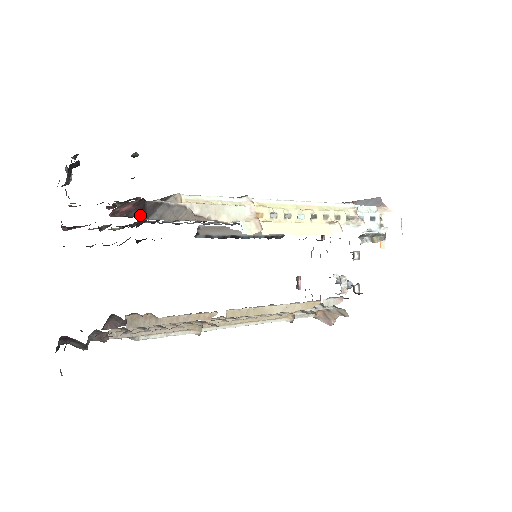
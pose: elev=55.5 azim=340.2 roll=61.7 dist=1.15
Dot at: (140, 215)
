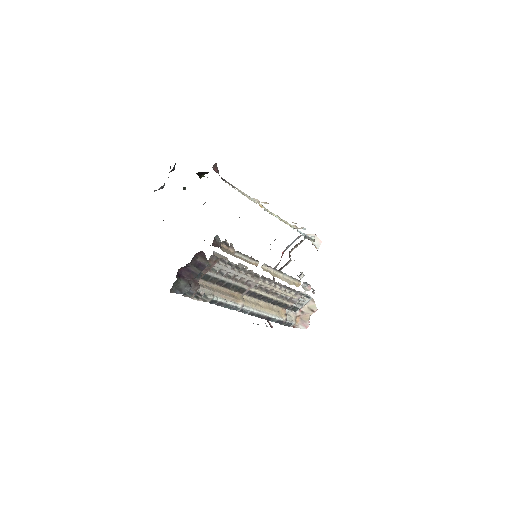
Dot at: occluded
